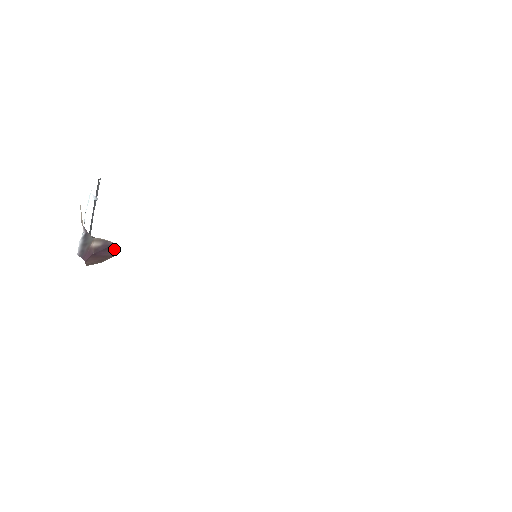
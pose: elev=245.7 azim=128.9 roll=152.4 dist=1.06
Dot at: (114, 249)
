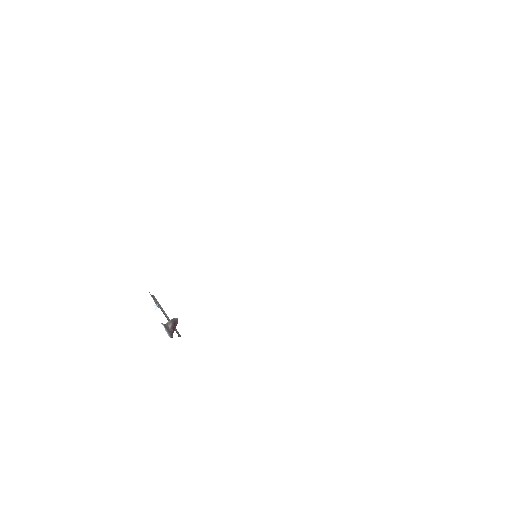
Dot at: (176, 320)
